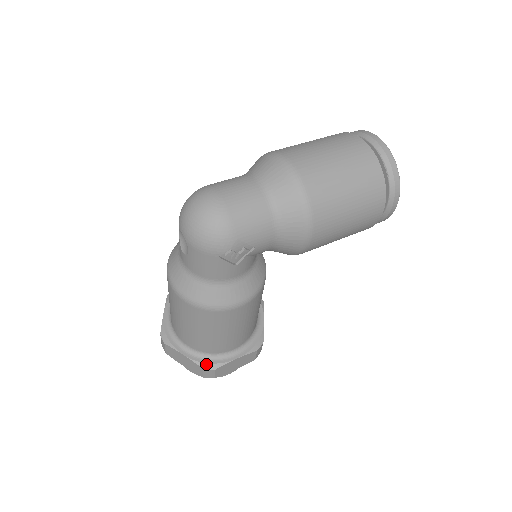
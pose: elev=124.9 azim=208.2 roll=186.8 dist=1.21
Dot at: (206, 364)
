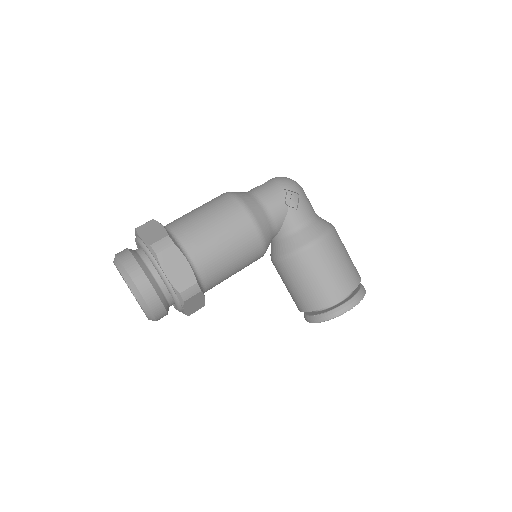
Dot at: (172, 238)
